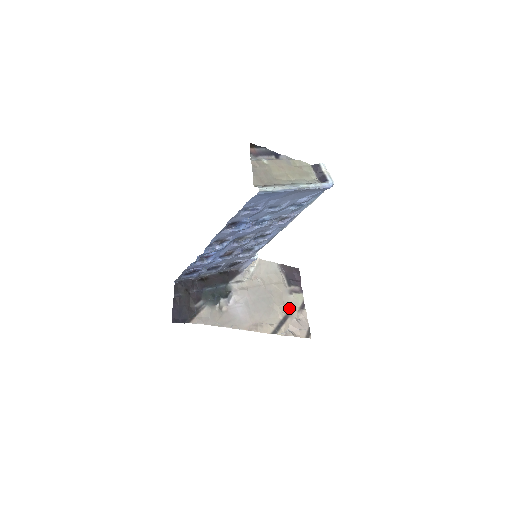
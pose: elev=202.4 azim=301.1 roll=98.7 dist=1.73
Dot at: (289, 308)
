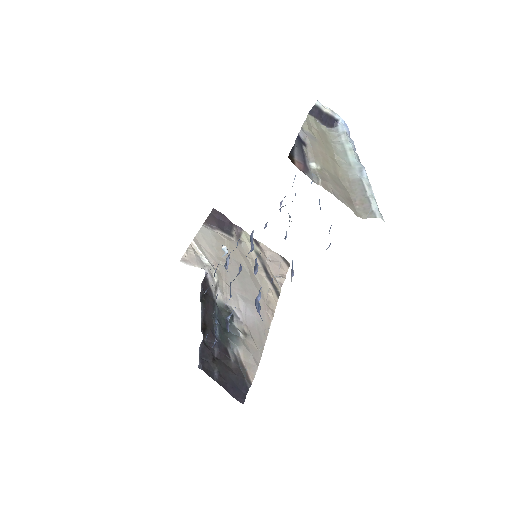
Dot at: occluded
